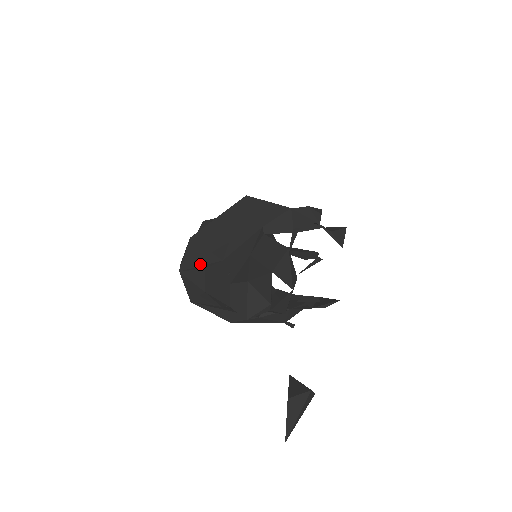
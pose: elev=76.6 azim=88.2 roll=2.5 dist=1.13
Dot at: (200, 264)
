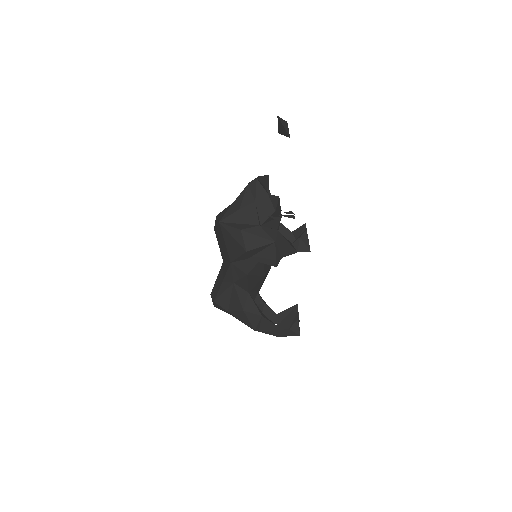
Dot at: occluded
